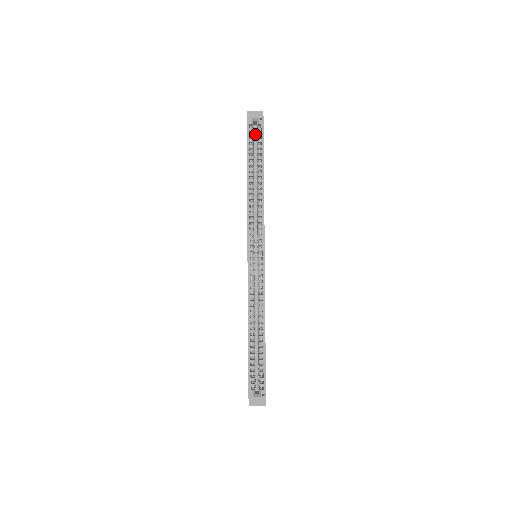
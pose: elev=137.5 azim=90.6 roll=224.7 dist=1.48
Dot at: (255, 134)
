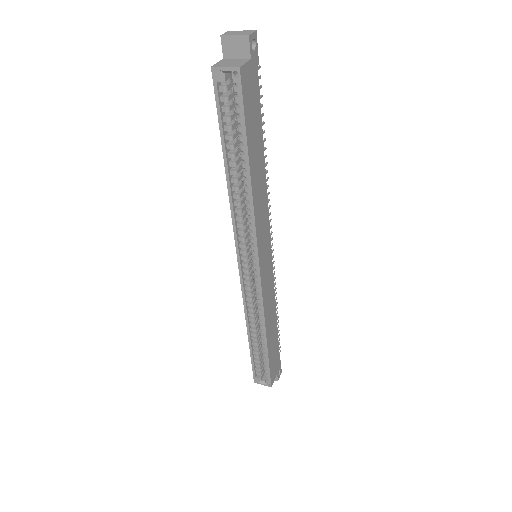
Dot at: occluded
